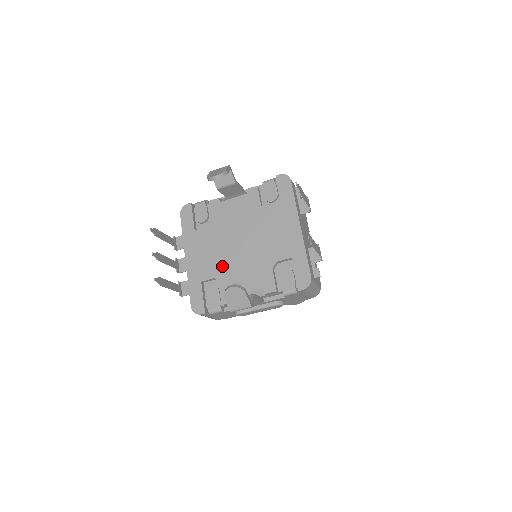
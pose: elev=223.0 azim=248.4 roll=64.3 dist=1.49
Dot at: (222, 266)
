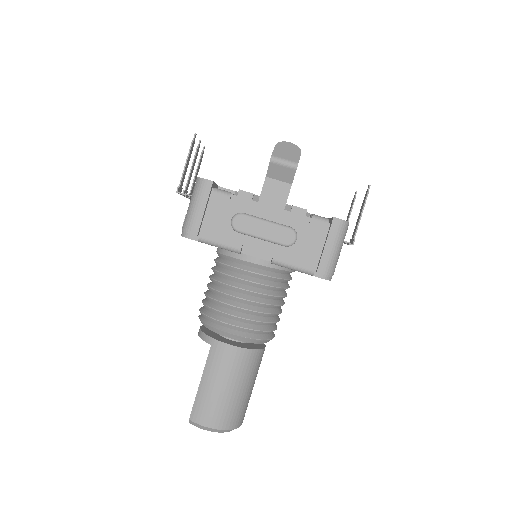
Dot at: occluded
